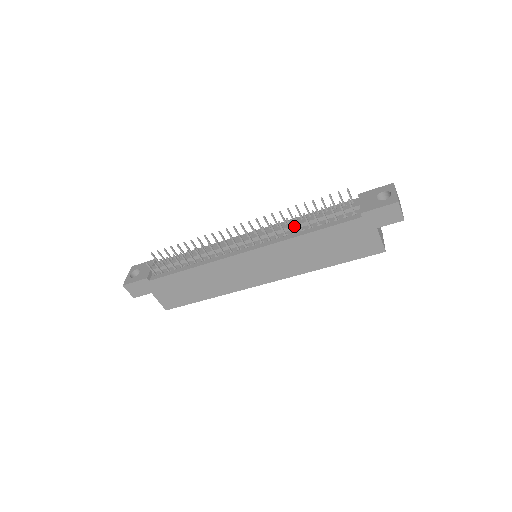
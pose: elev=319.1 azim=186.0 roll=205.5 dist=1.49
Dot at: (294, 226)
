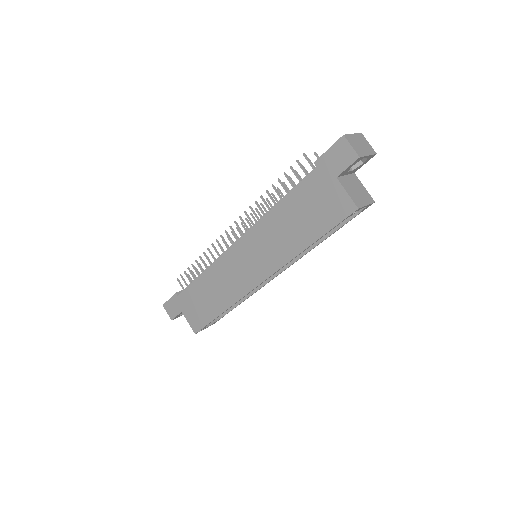
Dot at: occluded
